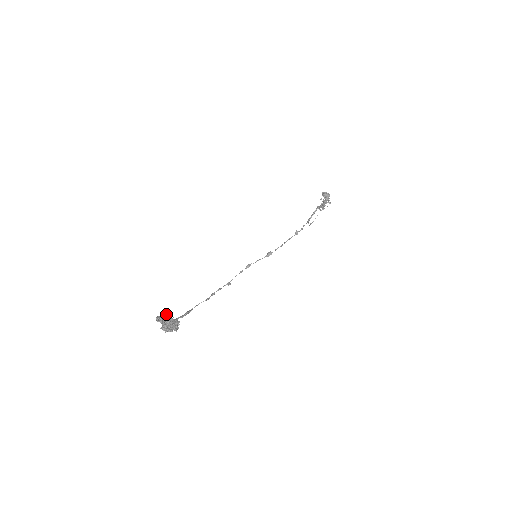
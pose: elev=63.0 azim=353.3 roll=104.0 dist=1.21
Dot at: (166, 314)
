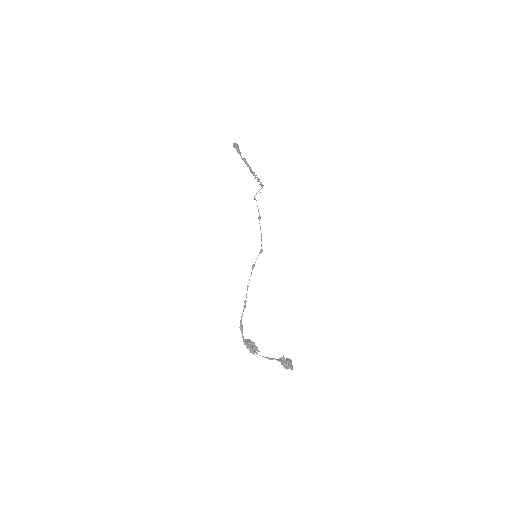
Dot at: (284, 357)
